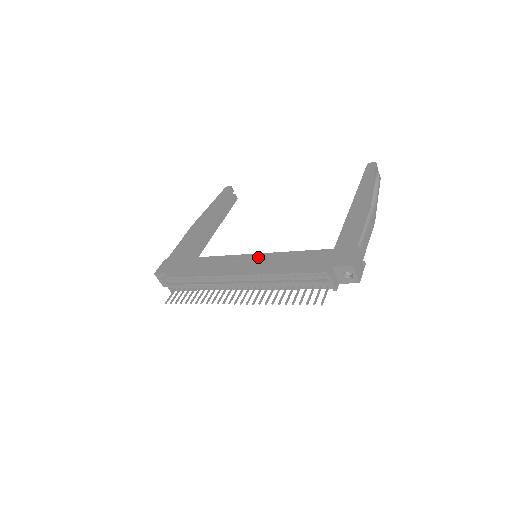
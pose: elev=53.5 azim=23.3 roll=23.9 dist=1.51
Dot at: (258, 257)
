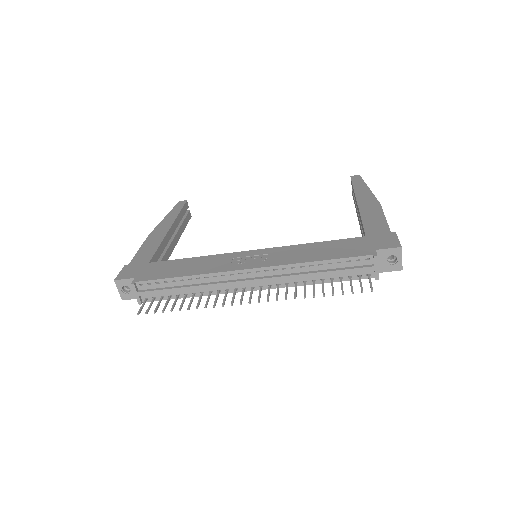
Dot at: (269, 251)
